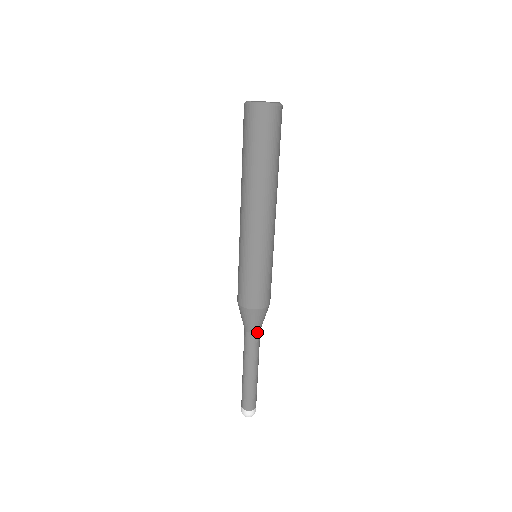
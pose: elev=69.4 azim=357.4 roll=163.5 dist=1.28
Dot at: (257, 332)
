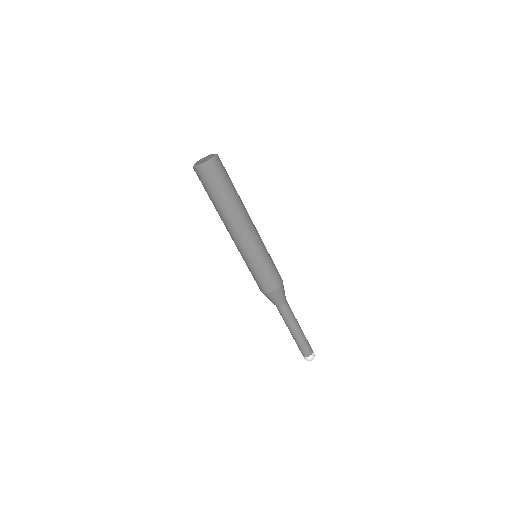
Dot at: (281, 306)
